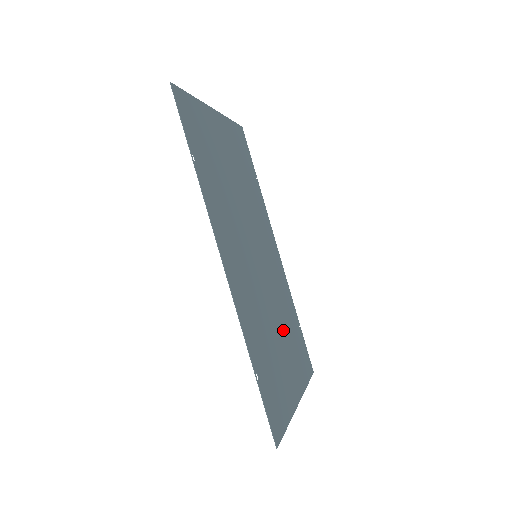
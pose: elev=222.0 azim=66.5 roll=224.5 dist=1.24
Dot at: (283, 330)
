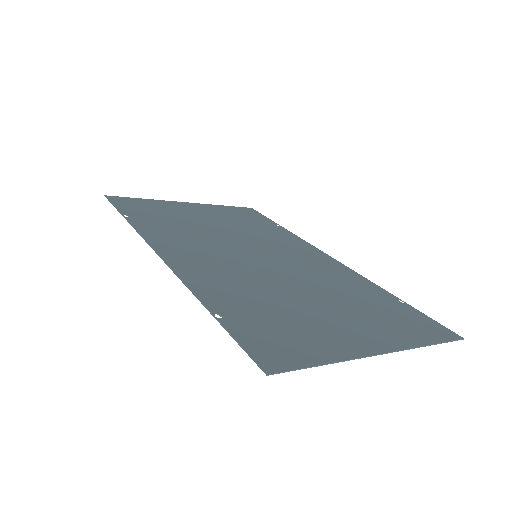
Dot at: (331, 299)
